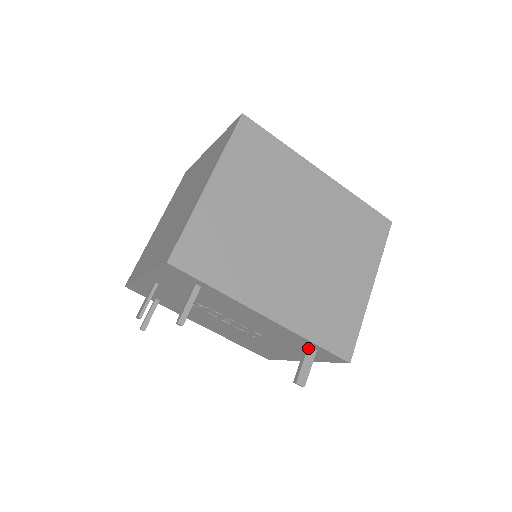
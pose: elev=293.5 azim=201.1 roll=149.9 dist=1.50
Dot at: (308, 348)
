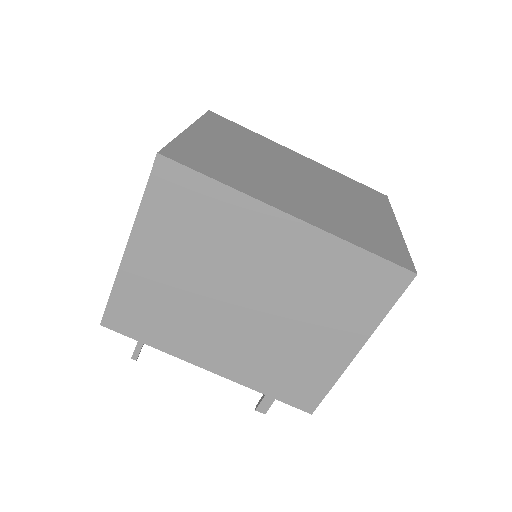
Dot at: occluded
